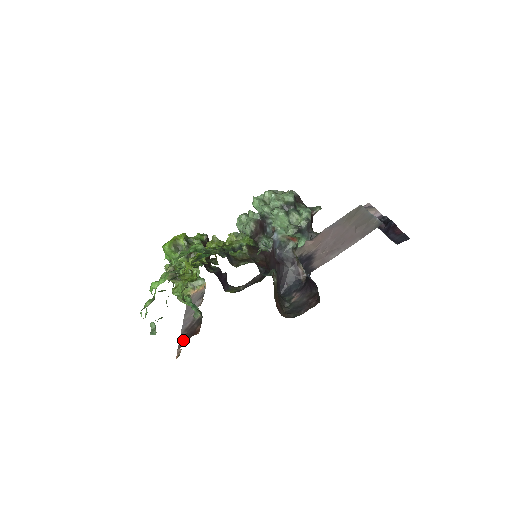
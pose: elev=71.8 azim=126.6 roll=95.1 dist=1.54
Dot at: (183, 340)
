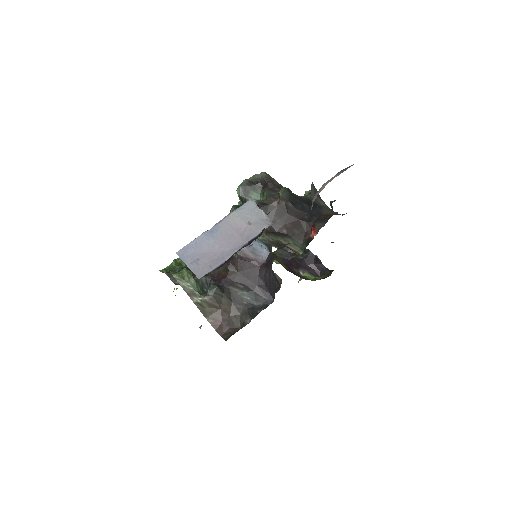
Dot at: occluded
